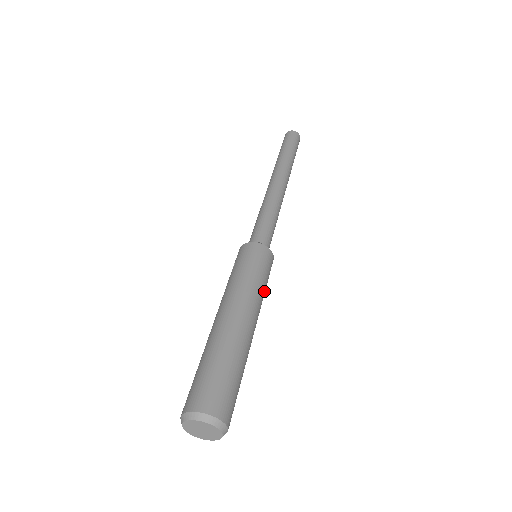
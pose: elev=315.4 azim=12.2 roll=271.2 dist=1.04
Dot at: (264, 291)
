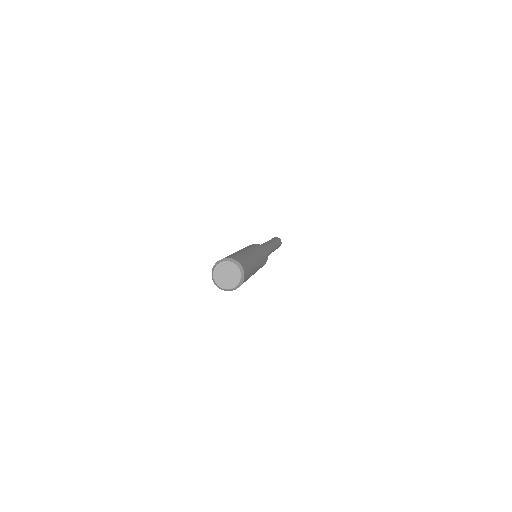
Dot at: occluded
